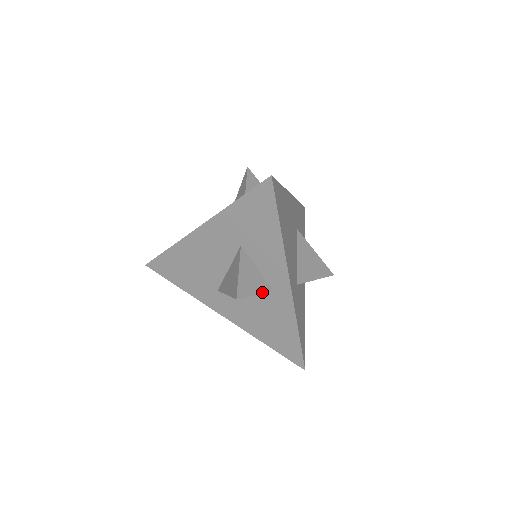
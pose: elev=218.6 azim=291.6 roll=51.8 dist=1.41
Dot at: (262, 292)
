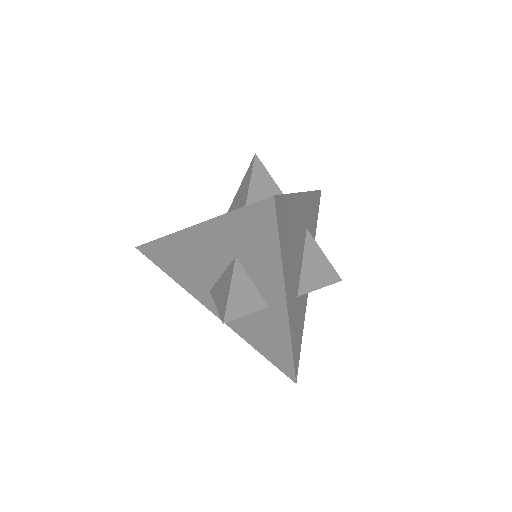
Dot at: (255, 311)
